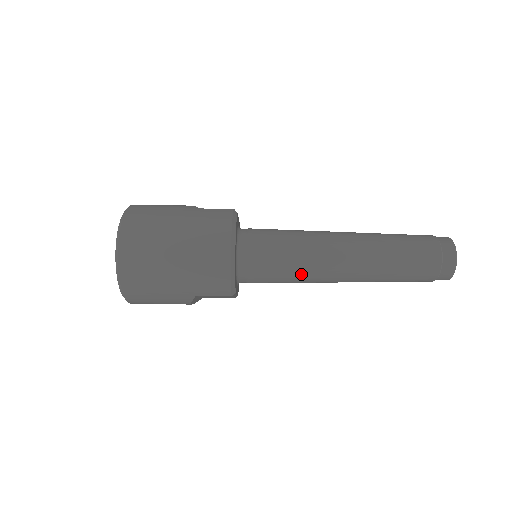
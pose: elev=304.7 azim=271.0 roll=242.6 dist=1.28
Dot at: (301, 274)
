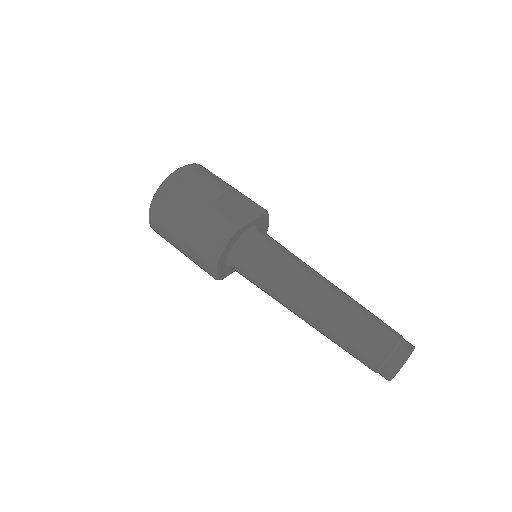
Dot at: (272, 297)
